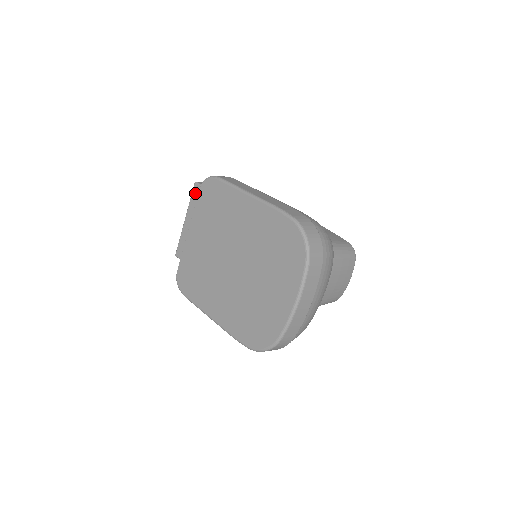
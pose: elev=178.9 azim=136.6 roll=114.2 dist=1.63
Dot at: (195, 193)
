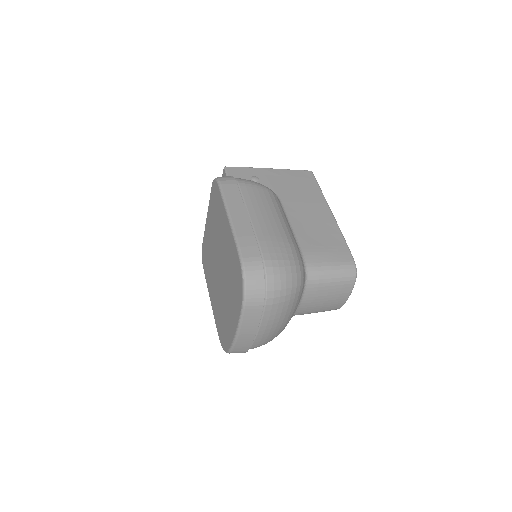
Dot at: occluded
